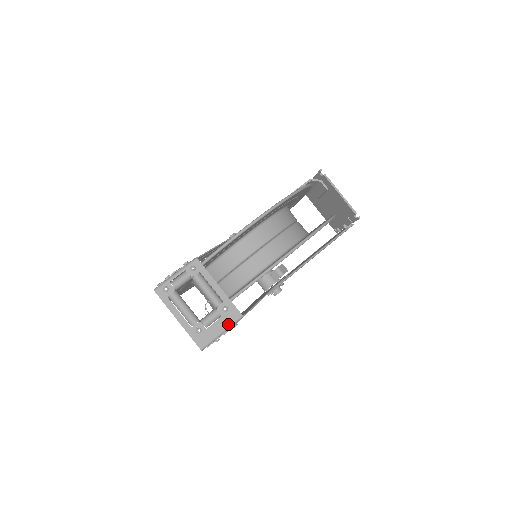
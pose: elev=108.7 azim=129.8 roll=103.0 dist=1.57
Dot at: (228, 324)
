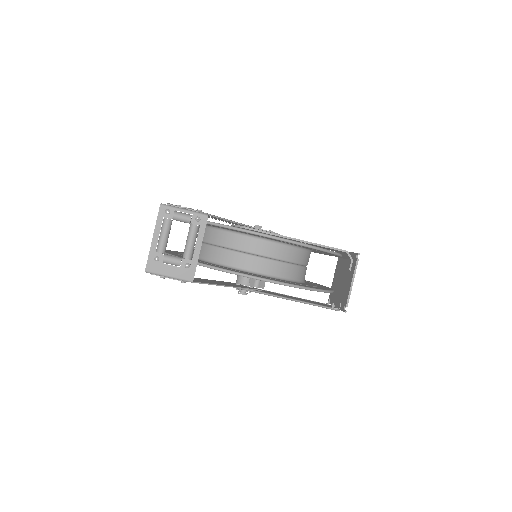
Dot at: (179, 276)
